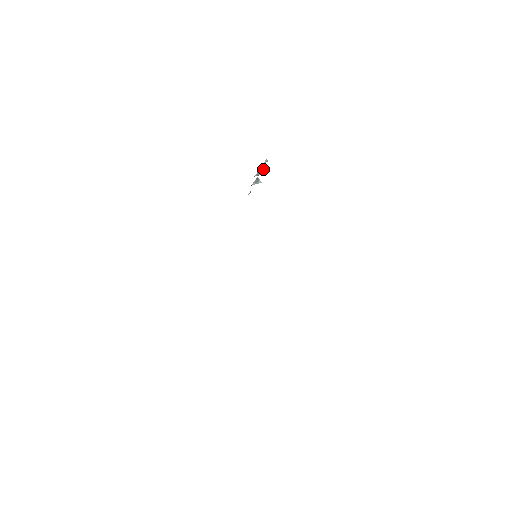
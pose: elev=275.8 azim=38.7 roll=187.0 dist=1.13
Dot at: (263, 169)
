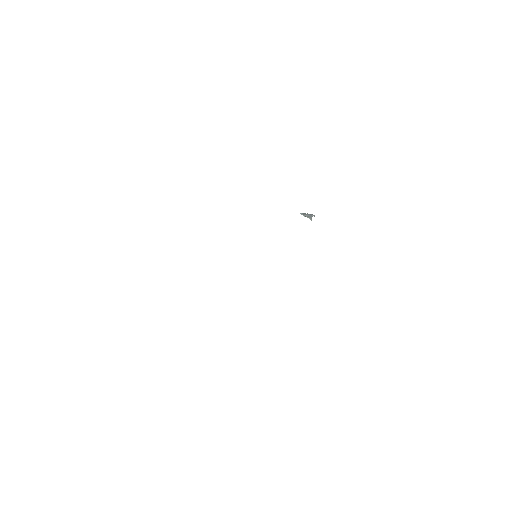
Dot at: (309, 216)
